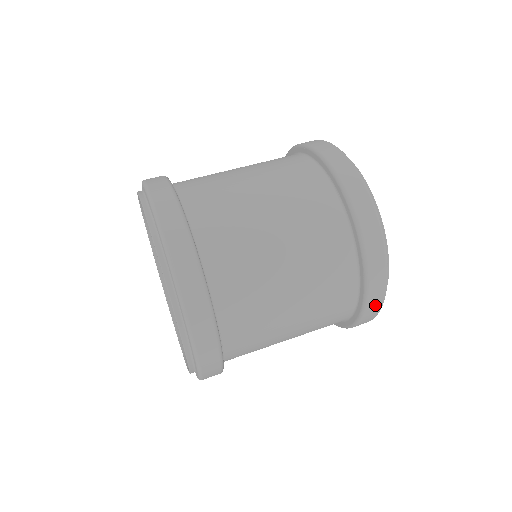
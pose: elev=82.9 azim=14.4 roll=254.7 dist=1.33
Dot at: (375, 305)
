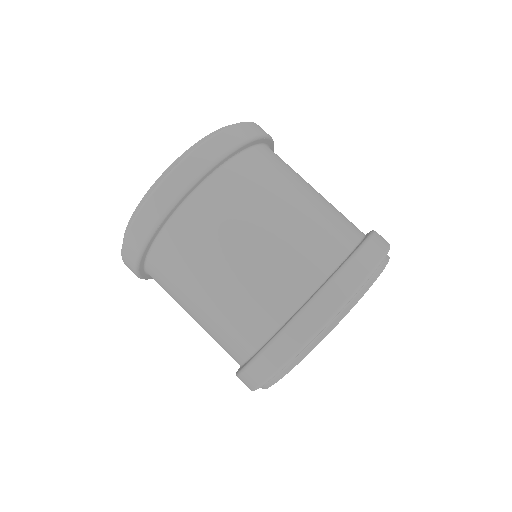
Dot at: (258, 374)
